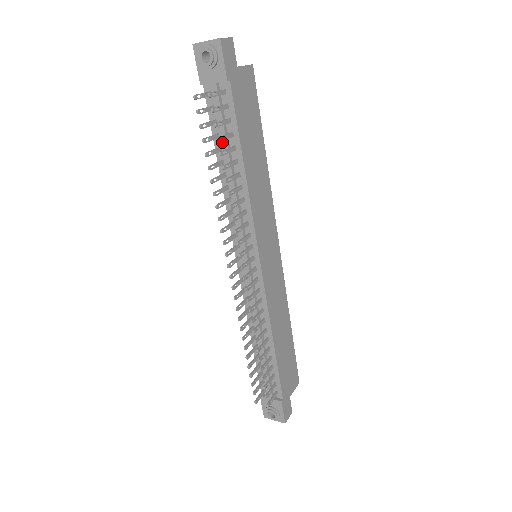
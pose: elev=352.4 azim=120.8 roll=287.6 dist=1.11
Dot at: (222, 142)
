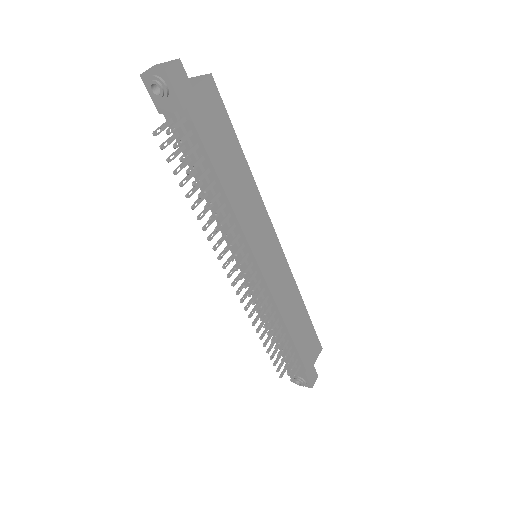
Dot at: occluded
